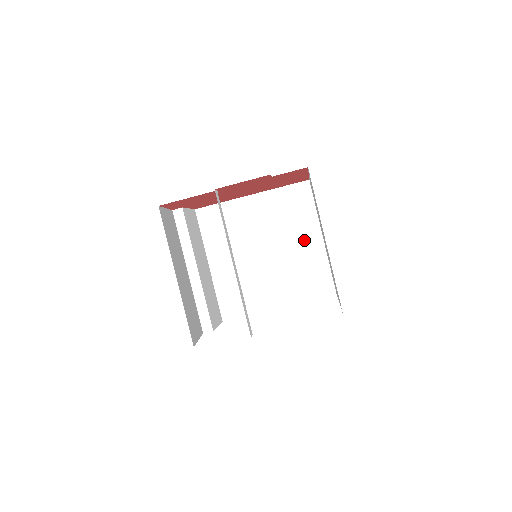
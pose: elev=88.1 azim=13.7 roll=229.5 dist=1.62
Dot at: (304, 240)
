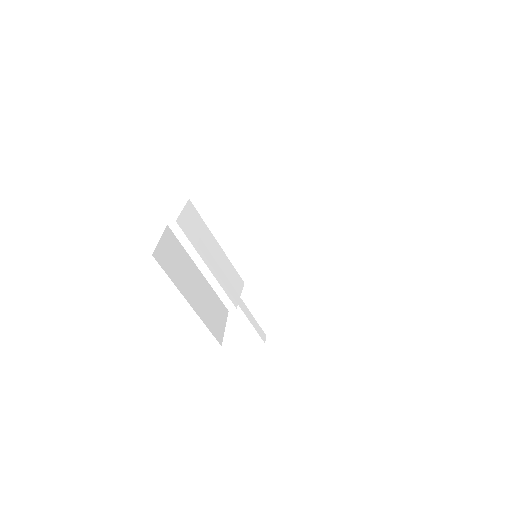
Dot at: (302, 211)
